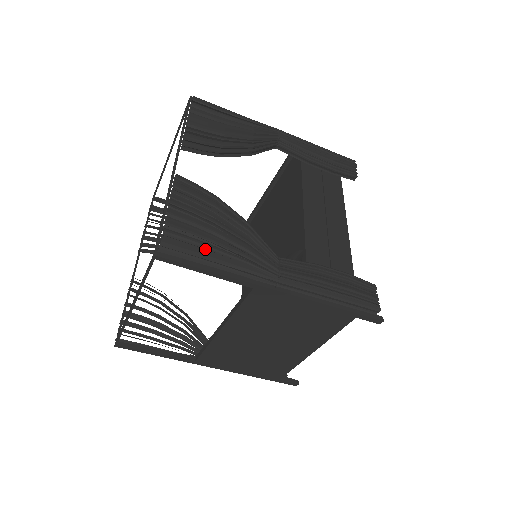
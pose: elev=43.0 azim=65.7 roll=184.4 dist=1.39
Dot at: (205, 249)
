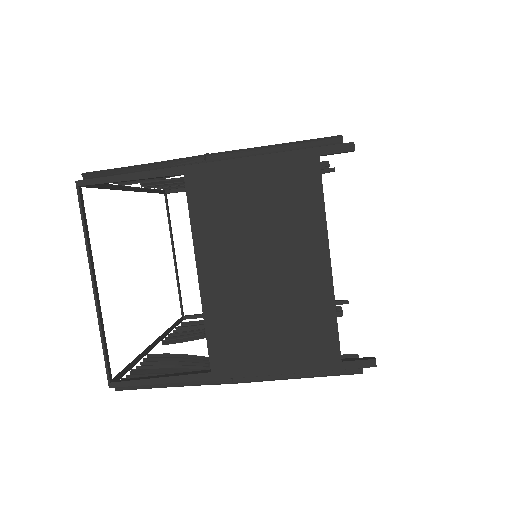
Dot at: occluded
